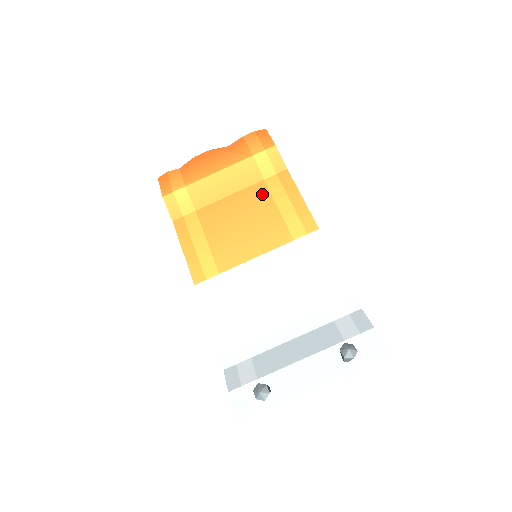
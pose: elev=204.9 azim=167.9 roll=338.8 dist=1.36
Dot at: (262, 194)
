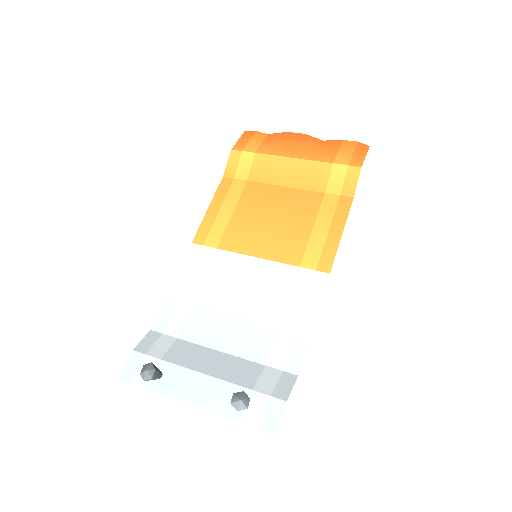
Dot at: (311, 205)
